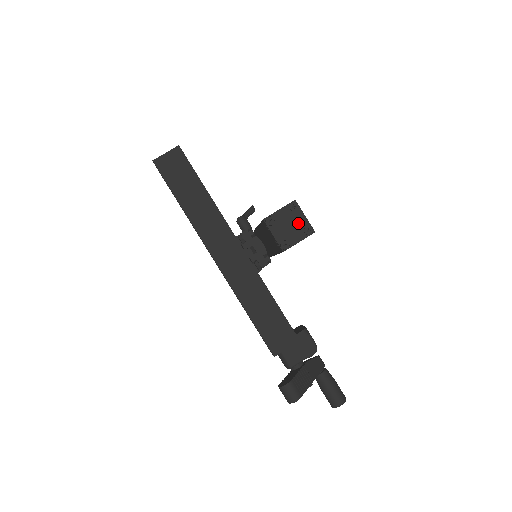
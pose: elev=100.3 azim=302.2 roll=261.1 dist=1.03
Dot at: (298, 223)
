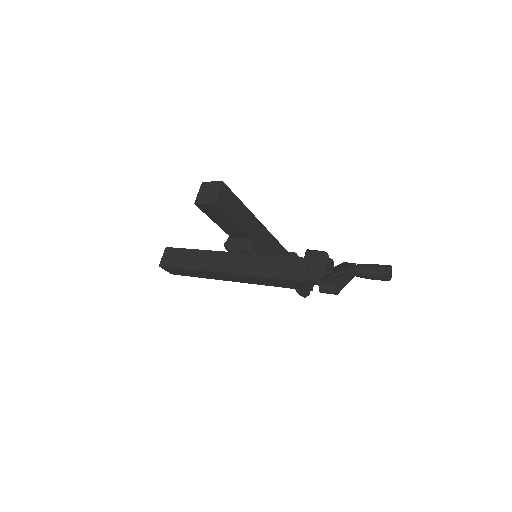
Dot at: (211, 187)
